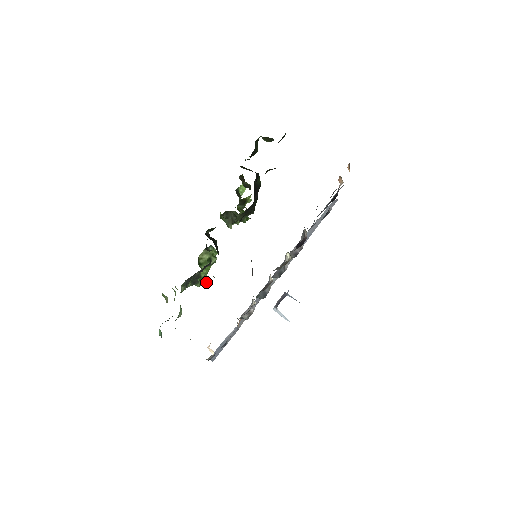
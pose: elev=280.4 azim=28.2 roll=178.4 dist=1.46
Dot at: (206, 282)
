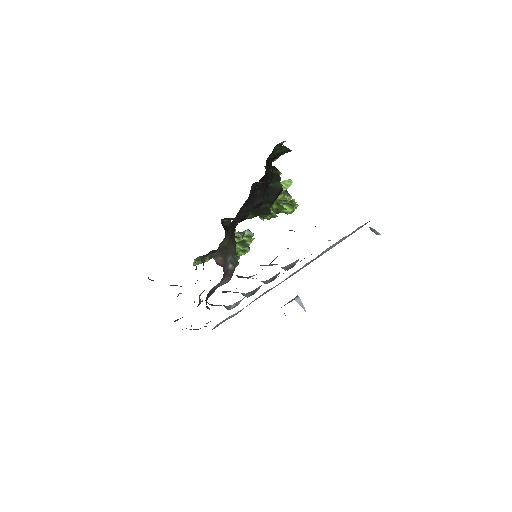
Dot at: occluded
